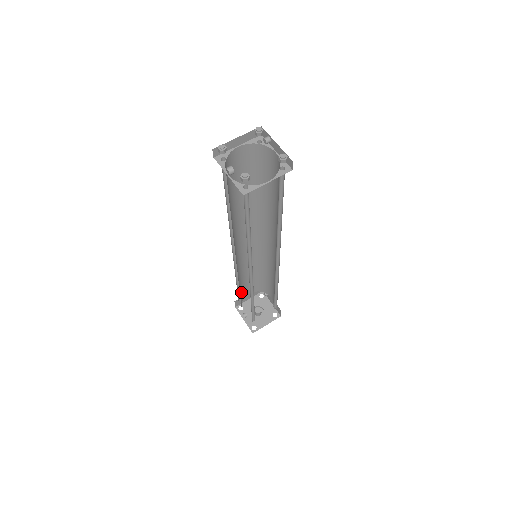
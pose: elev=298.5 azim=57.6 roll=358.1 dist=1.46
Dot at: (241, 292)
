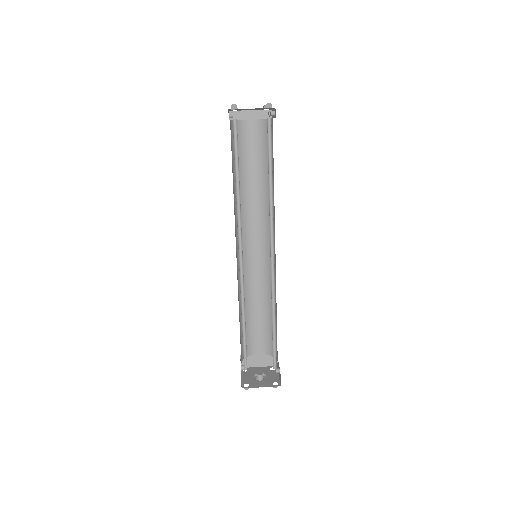
Dot at: (247, 335)
